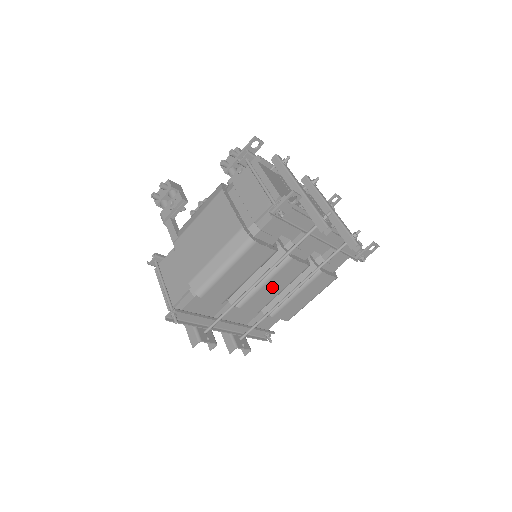
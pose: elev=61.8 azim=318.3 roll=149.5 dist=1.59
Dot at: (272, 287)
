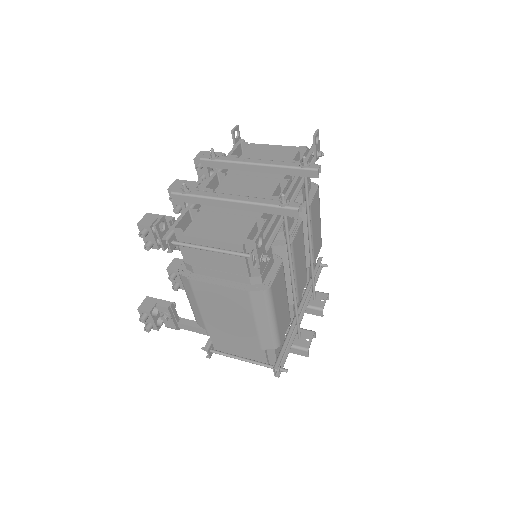
Dot at: (300, 265)
